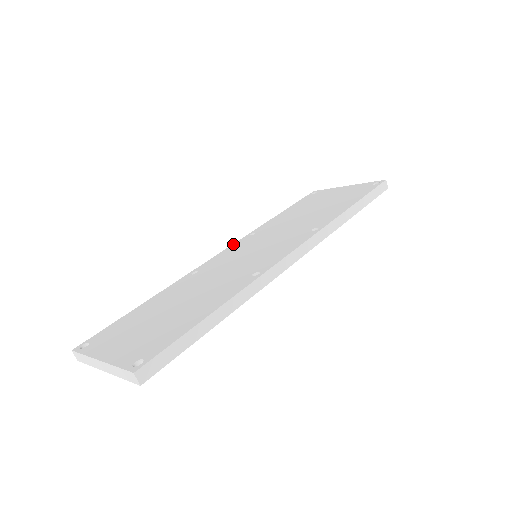
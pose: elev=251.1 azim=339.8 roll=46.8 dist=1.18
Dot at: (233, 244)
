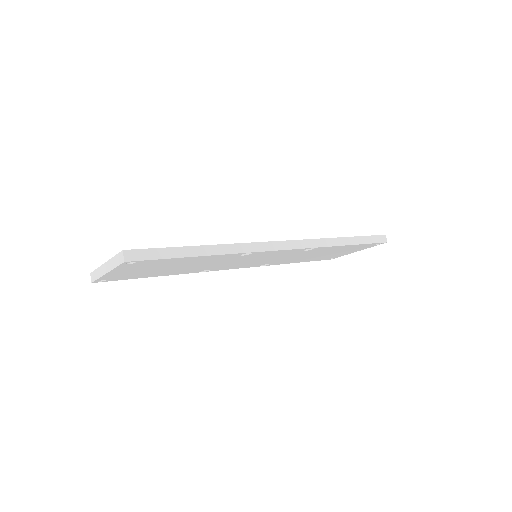
Dot at: occluded
